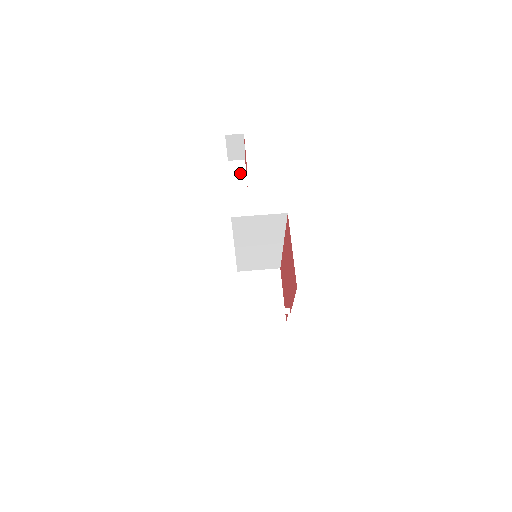
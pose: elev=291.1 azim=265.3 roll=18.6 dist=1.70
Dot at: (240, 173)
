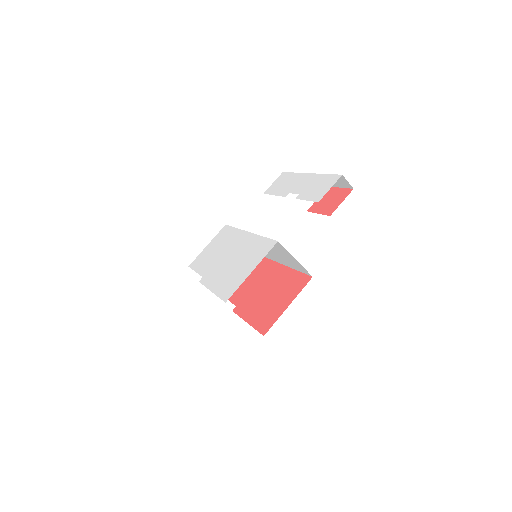
Dot at: occluded
